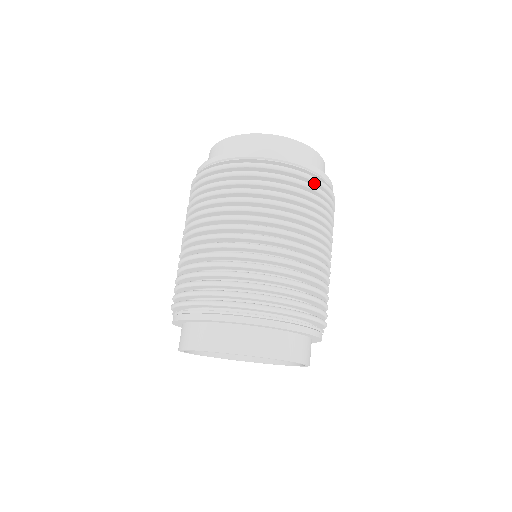
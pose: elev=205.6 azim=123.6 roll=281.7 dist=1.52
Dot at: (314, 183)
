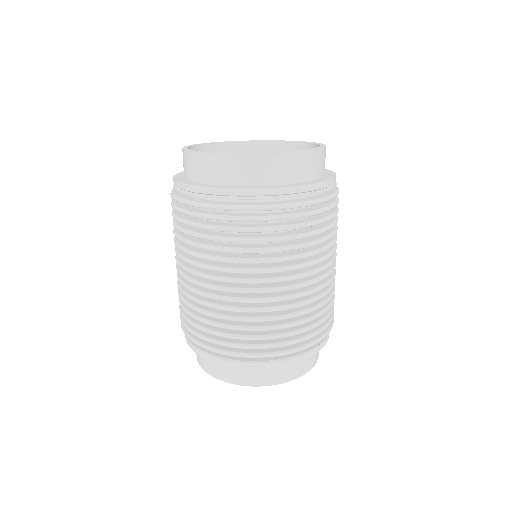
Dot at: (289, 208)
